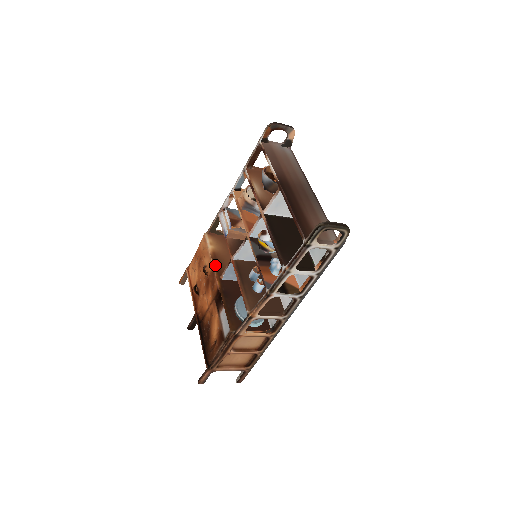
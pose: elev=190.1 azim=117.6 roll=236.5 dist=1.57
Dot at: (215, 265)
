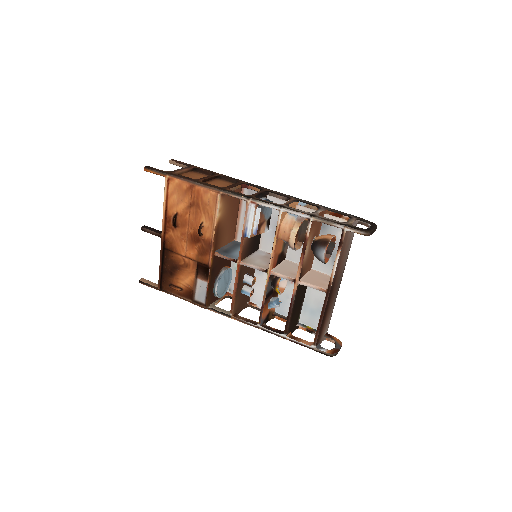
Dot at: (215, 240)
